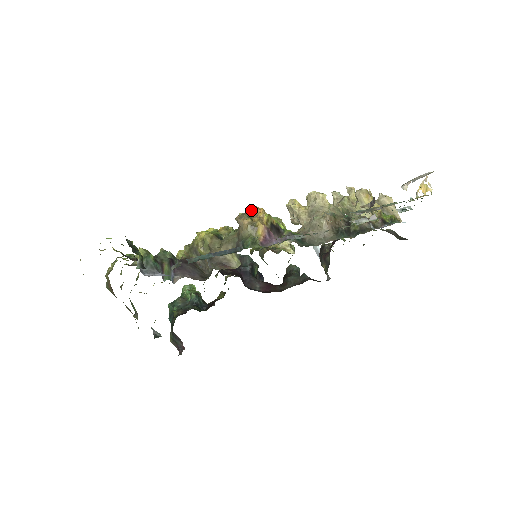
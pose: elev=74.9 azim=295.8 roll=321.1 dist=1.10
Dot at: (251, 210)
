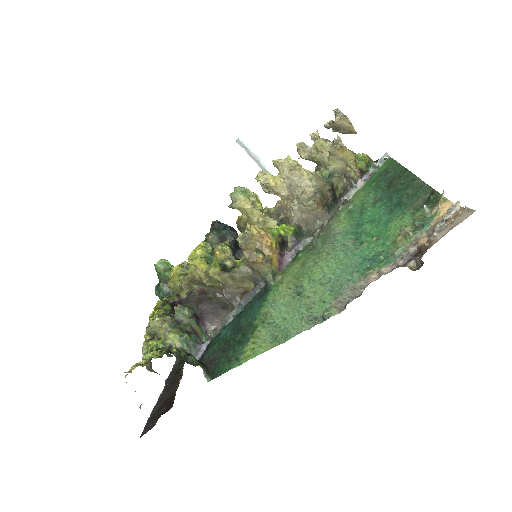
Dot at: (254, 239)
